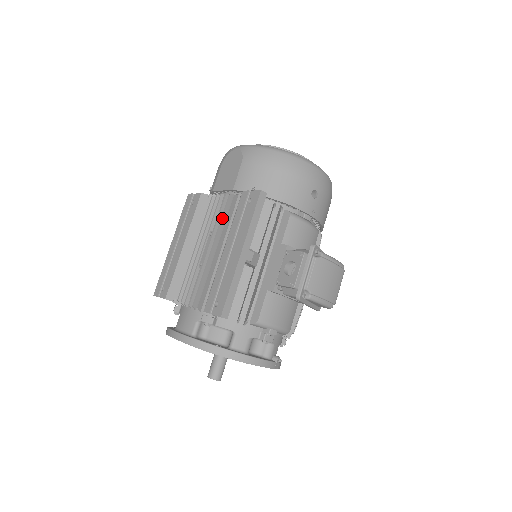
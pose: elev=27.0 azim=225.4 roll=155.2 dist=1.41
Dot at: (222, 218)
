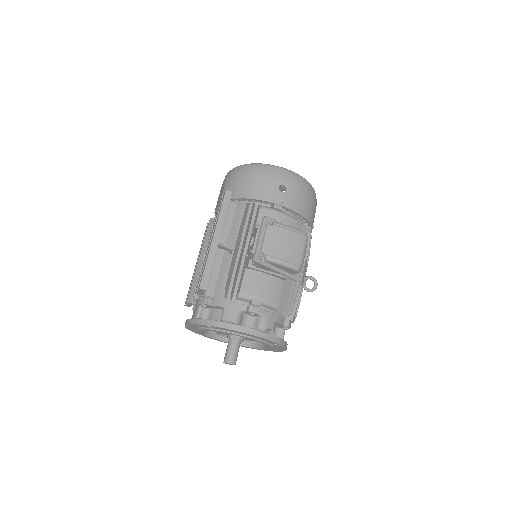
Dot at: occluded
